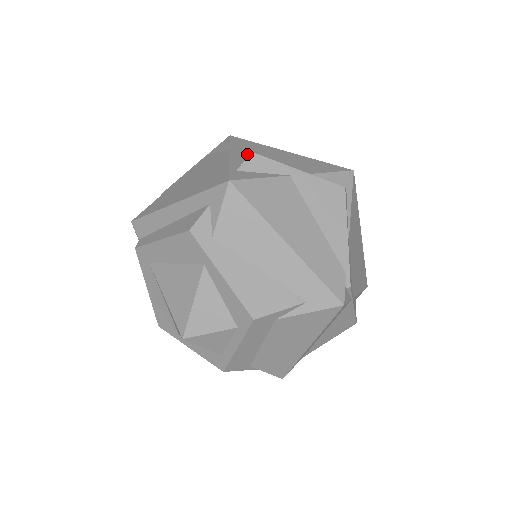
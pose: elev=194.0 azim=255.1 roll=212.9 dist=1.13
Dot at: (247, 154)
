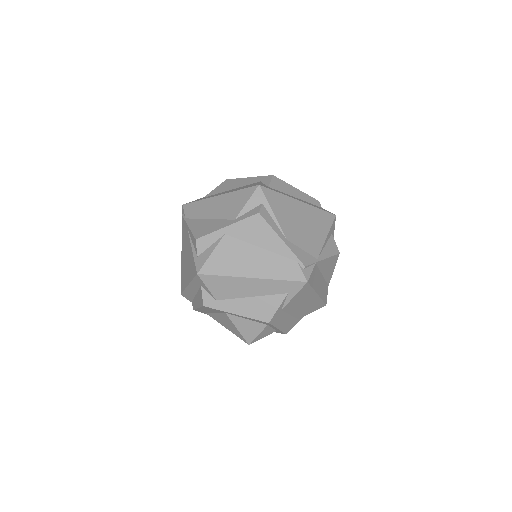
Dot at: (195, 241)
